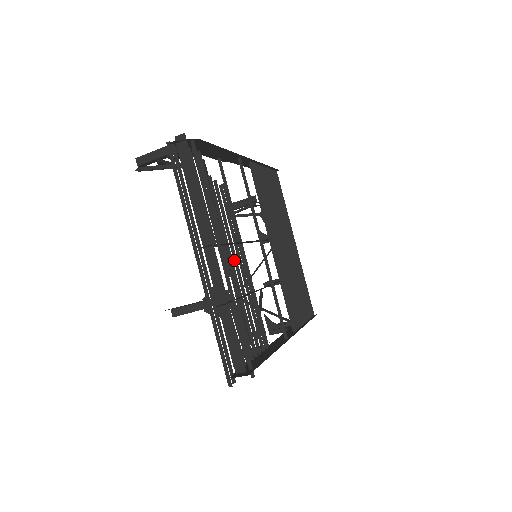
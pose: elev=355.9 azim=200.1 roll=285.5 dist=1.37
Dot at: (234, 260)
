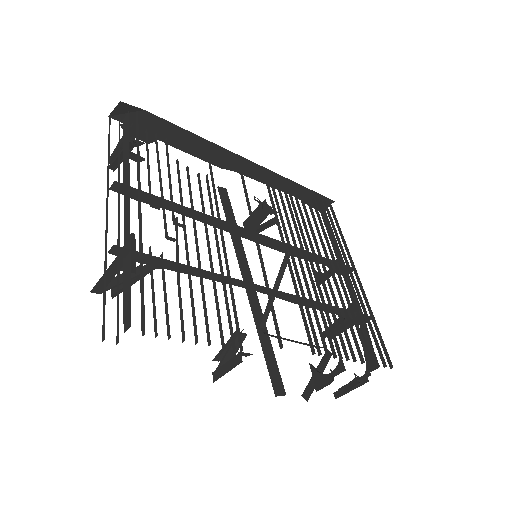
Dot at: (195, 236)
